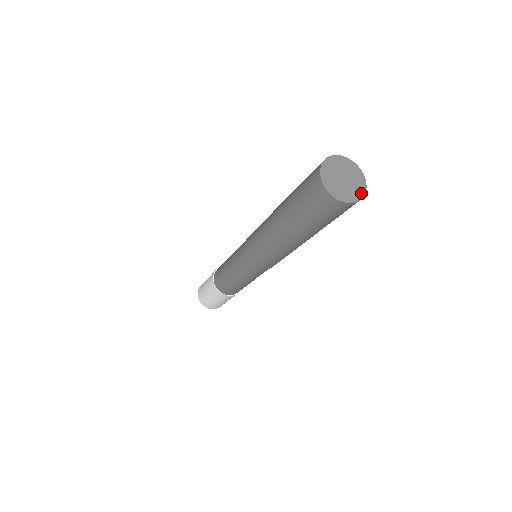
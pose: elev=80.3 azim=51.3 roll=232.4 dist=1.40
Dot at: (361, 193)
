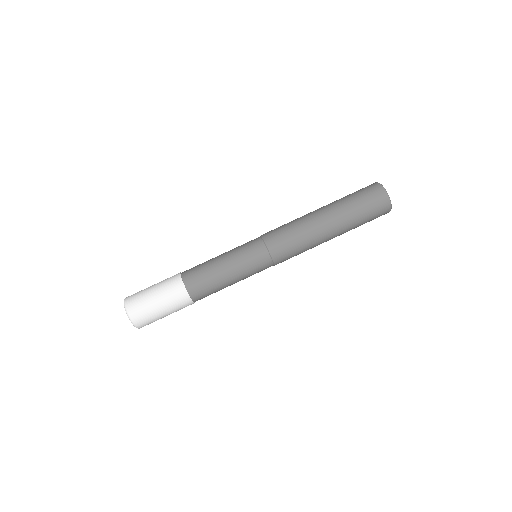
Dot at: (390, 206)
